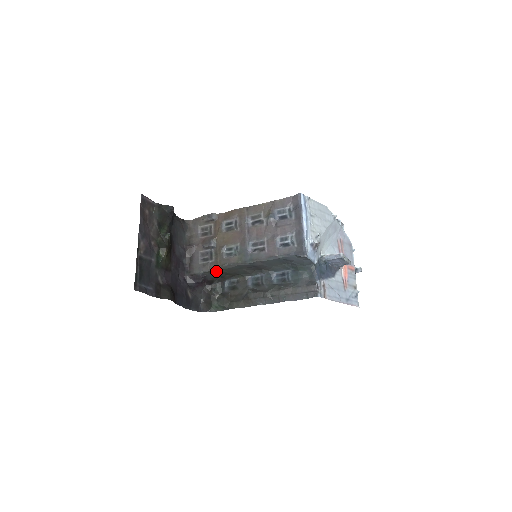
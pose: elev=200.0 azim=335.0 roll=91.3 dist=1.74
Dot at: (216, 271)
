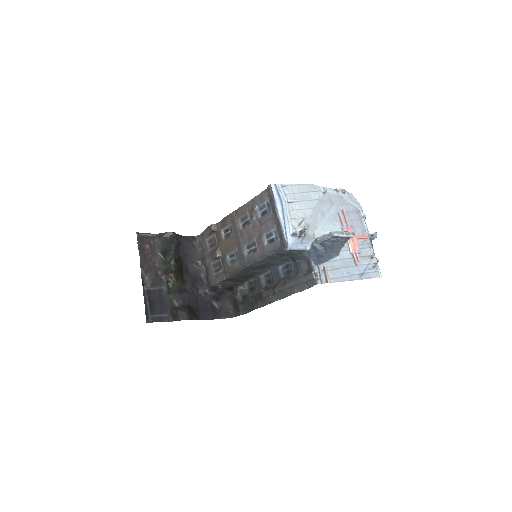
Dot at: (228, 279)
